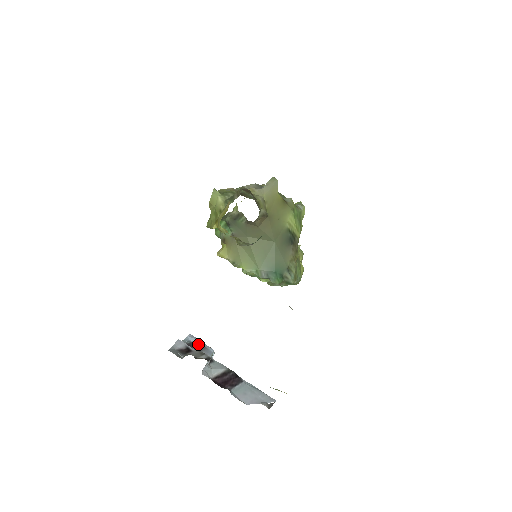
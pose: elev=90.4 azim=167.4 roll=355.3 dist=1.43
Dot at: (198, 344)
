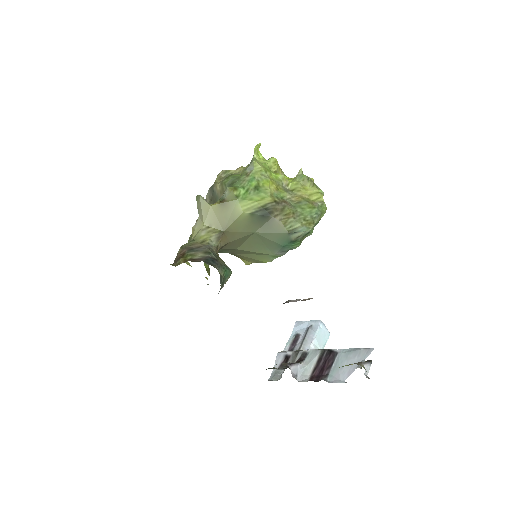
Dot at: (304, 328)
